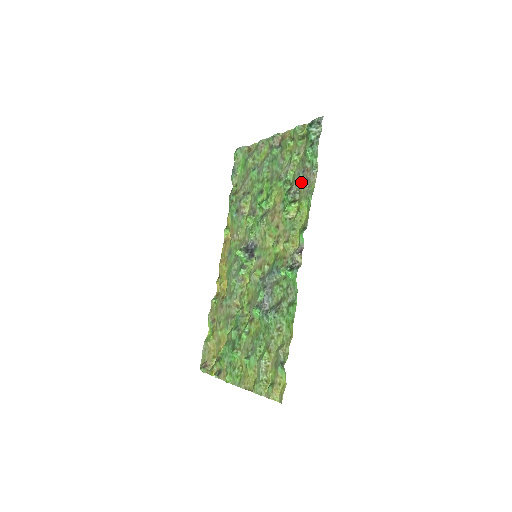
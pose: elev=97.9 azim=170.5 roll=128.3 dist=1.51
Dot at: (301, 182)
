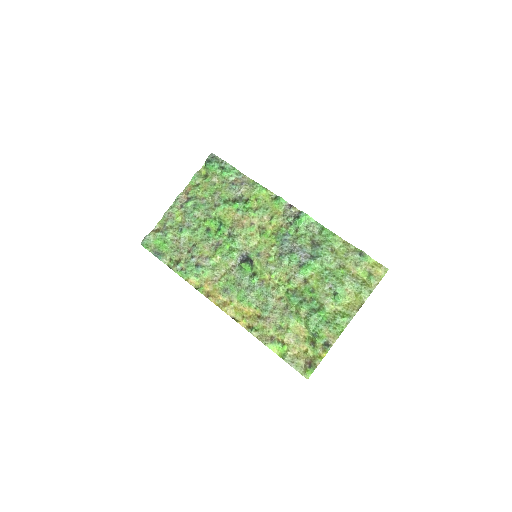
Dot at: (239, 188)
